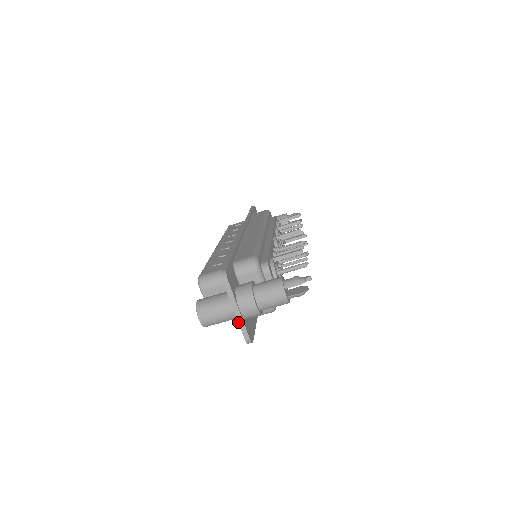
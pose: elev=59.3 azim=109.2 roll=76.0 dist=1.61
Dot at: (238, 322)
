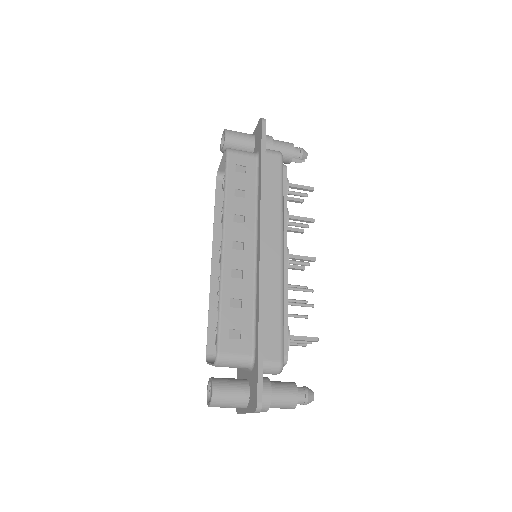
Dot at: occluded
